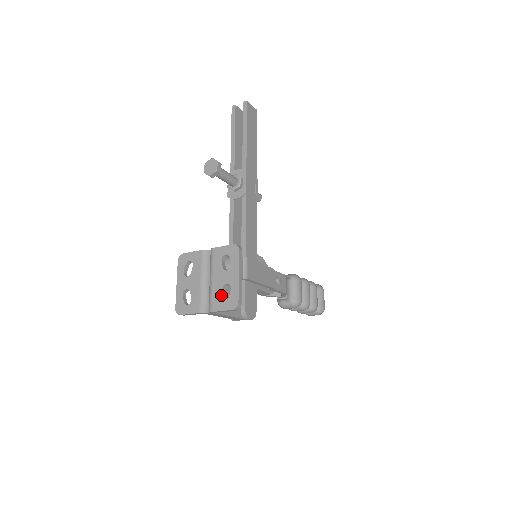
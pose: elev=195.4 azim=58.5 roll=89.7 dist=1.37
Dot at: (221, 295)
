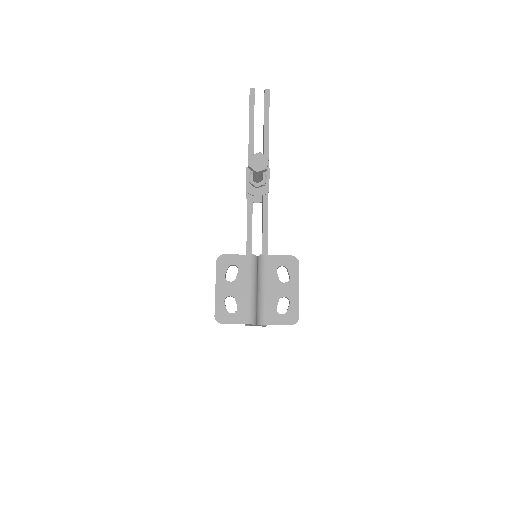
Dot at: (276, 308)
